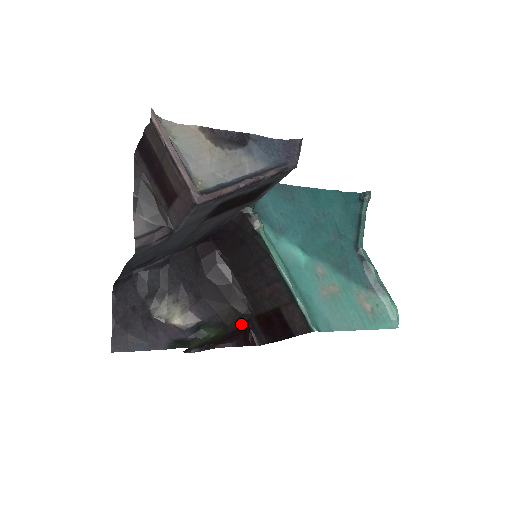
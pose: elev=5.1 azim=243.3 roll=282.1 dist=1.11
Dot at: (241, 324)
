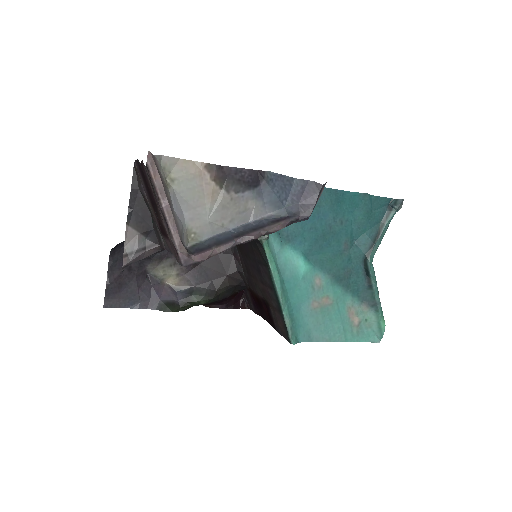
Dot at: (234, 292)
